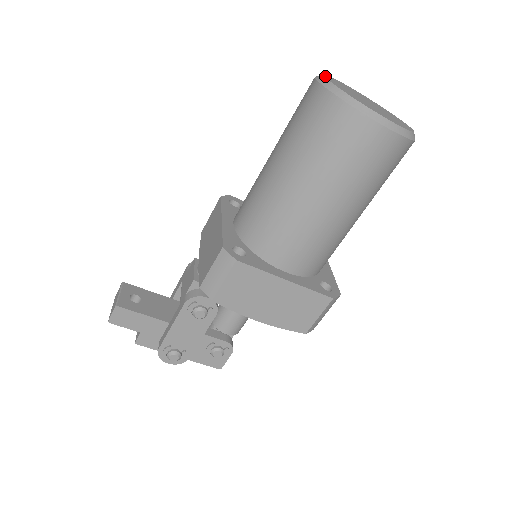
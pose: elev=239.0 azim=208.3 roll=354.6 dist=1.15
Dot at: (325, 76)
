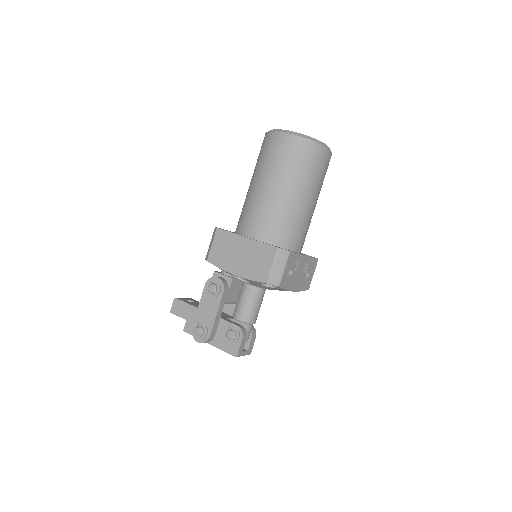
Dot at: occluded
